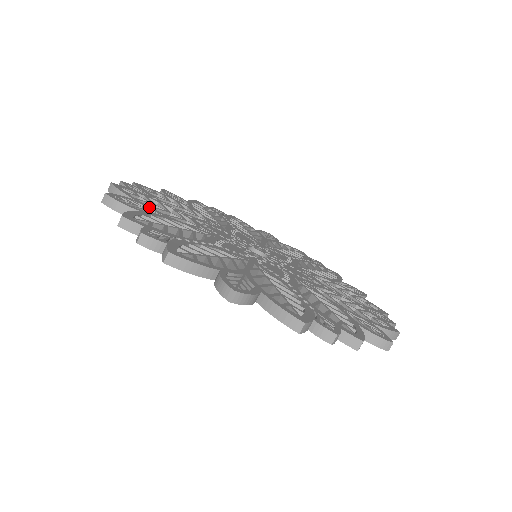
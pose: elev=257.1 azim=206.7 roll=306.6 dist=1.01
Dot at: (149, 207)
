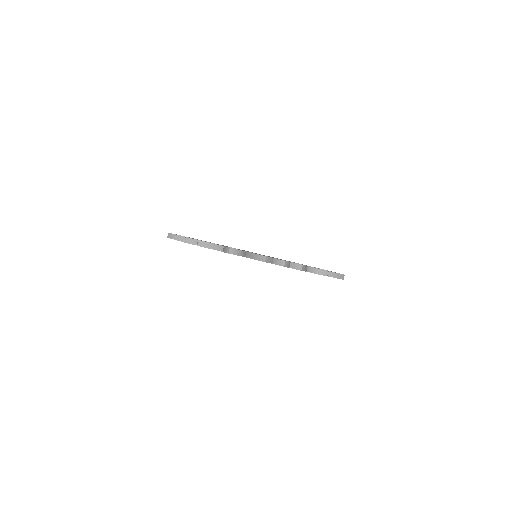
Dot at: occluded
